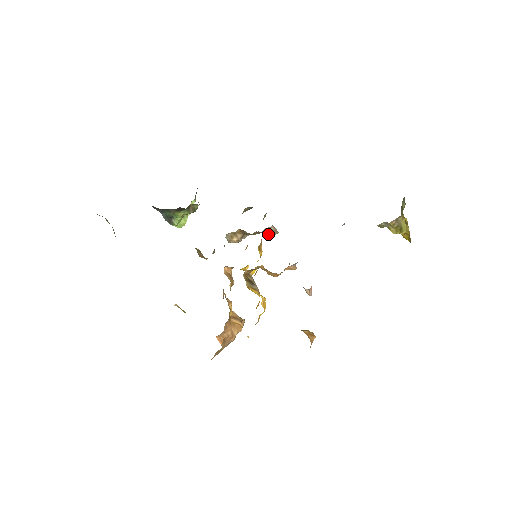
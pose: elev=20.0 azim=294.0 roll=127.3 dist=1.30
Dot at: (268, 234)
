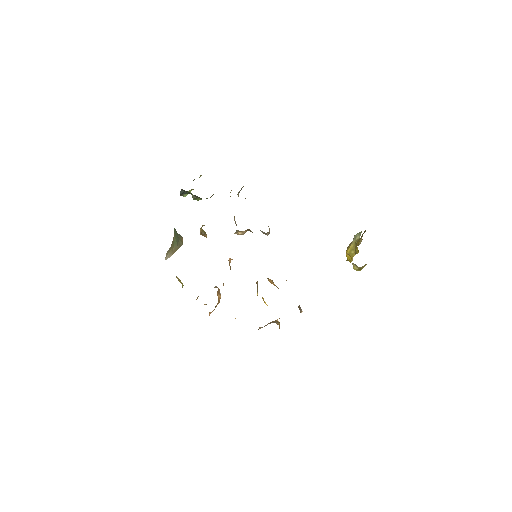
Dot at: (262, 231)
